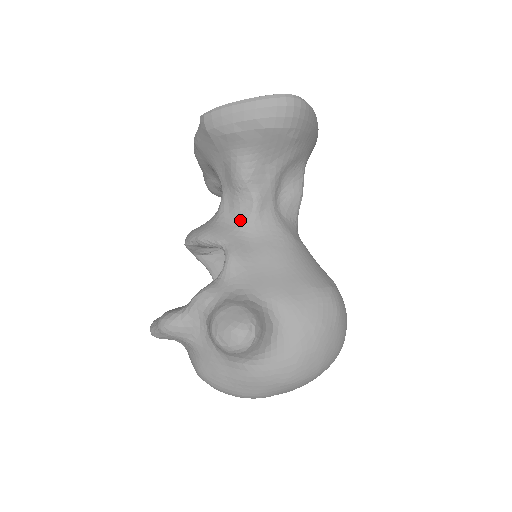
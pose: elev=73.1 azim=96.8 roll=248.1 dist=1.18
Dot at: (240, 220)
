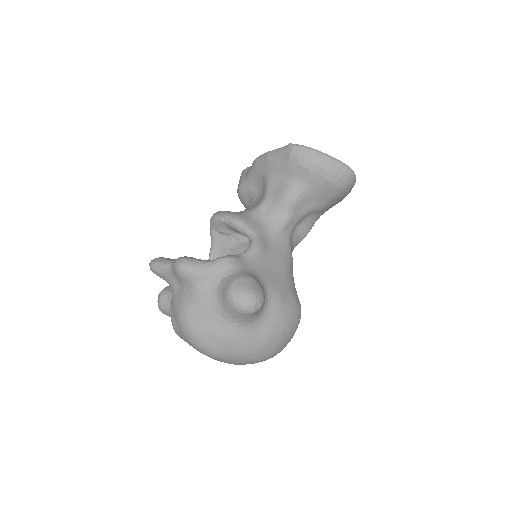
Dot at: (270, 225)
